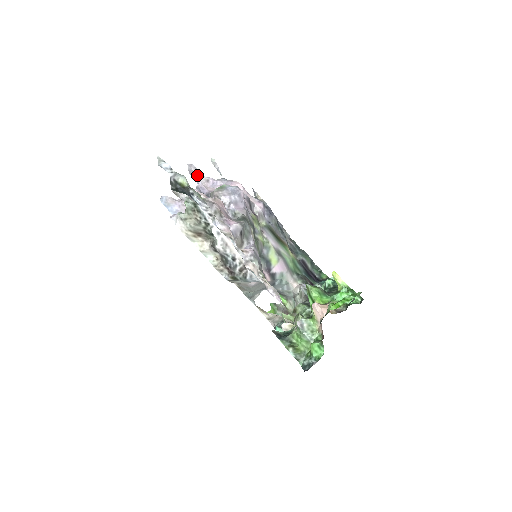
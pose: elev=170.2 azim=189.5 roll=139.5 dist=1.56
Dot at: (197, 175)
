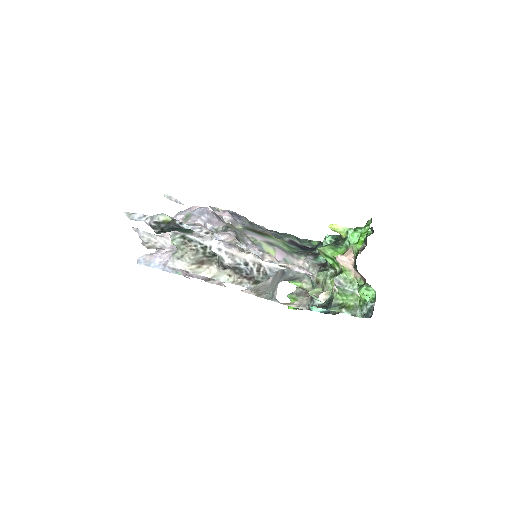
Dot at: occluded
